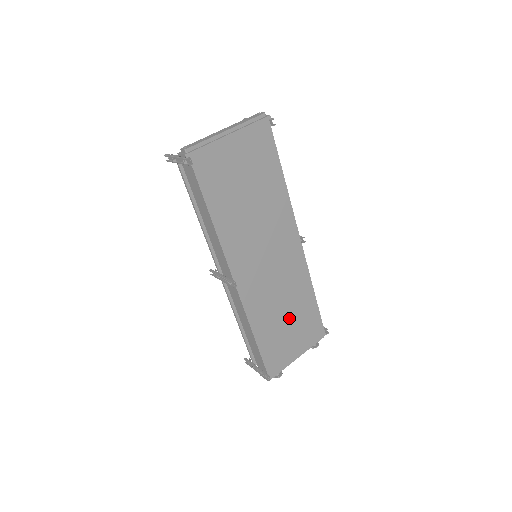
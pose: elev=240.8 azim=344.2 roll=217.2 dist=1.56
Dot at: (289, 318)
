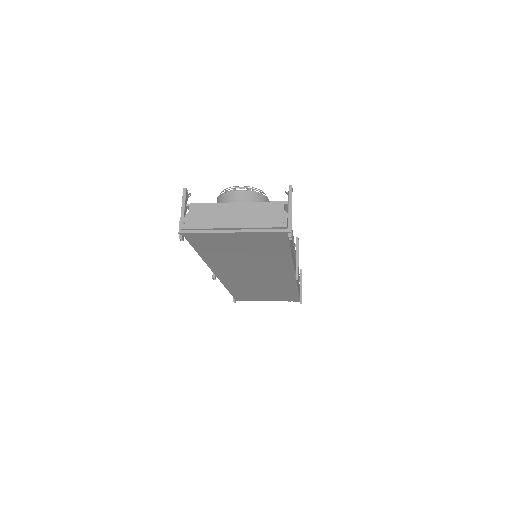
Dot at: (266, 292)
